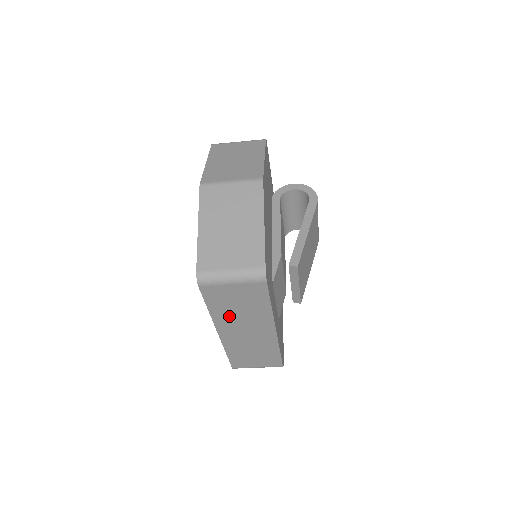
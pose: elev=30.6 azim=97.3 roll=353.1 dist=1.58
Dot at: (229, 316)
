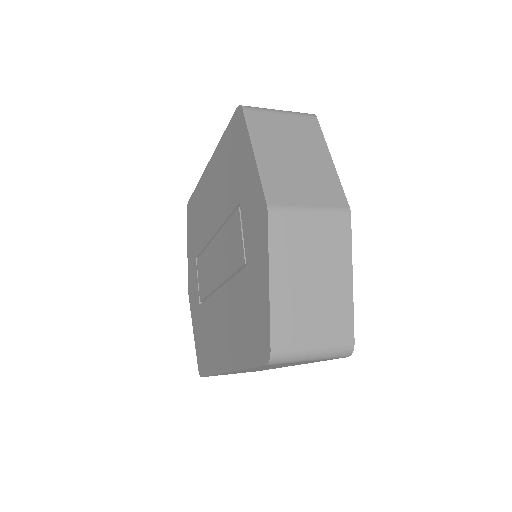
Dot at: occluded
